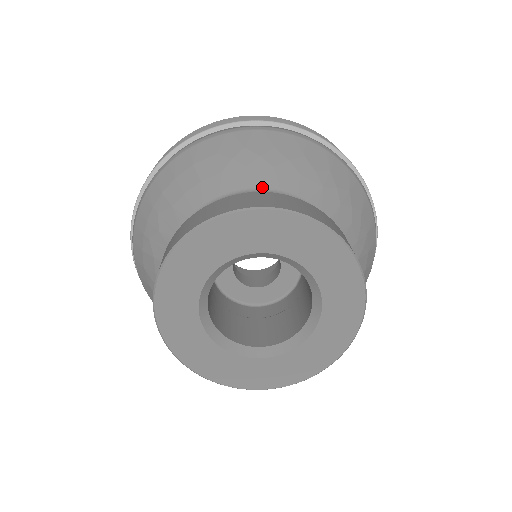
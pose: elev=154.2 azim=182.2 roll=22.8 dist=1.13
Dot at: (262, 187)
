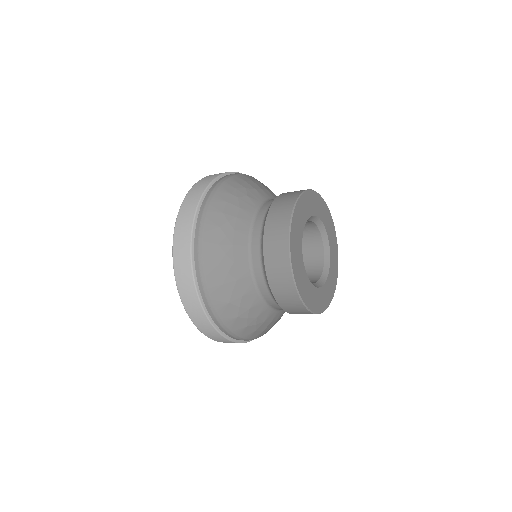
Dot at: occluded
